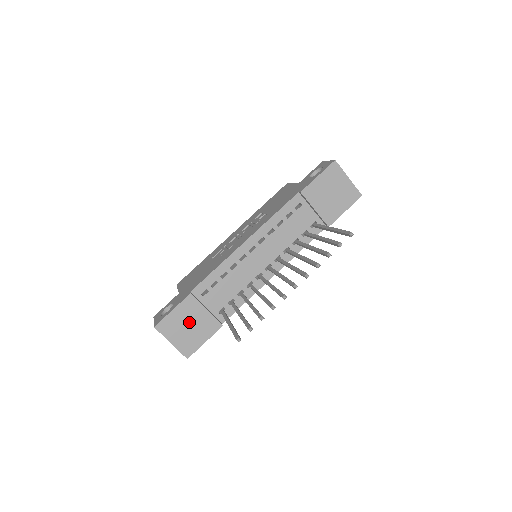
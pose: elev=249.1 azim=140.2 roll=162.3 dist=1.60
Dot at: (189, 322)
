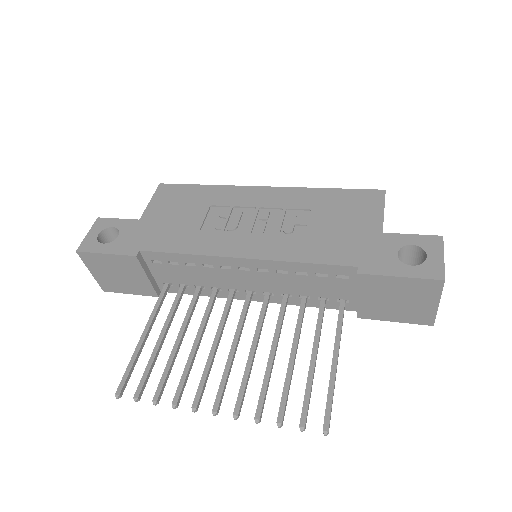
Dot at: (120, 272)
